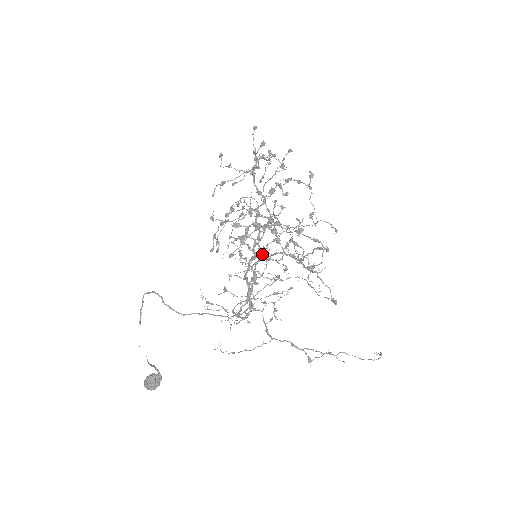
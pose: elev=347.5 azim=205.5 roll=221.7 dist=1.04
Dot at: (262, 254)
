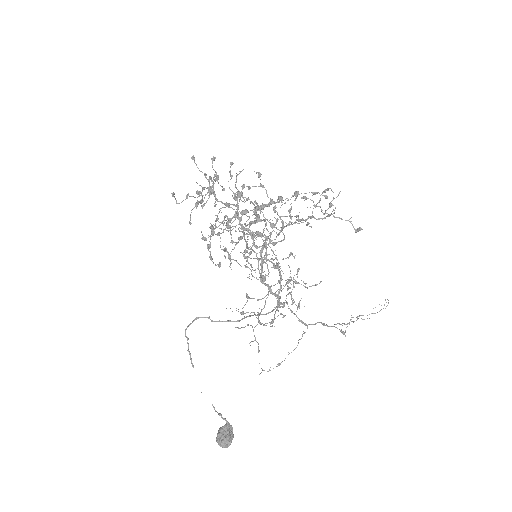
Dot at: occluded
